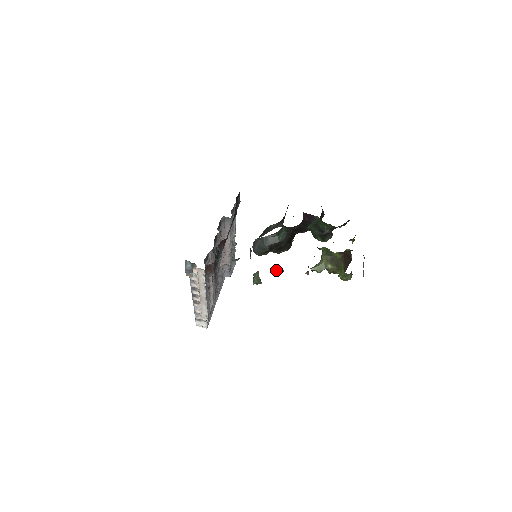
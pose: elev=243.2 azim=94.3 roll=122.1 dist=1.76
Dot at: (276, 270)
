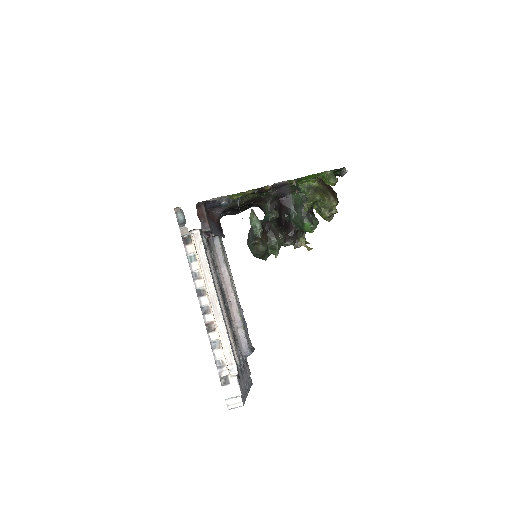
Dot at: (270, 214)
